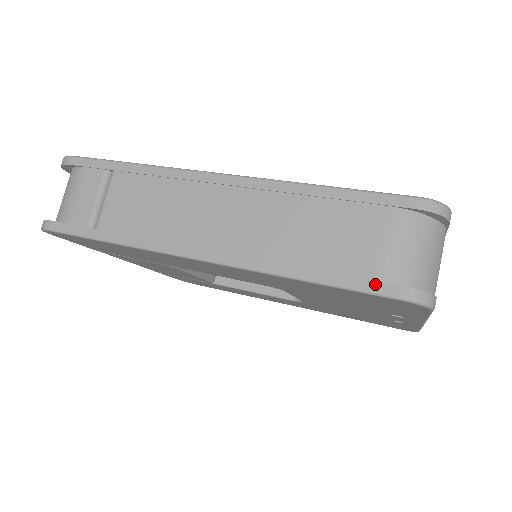
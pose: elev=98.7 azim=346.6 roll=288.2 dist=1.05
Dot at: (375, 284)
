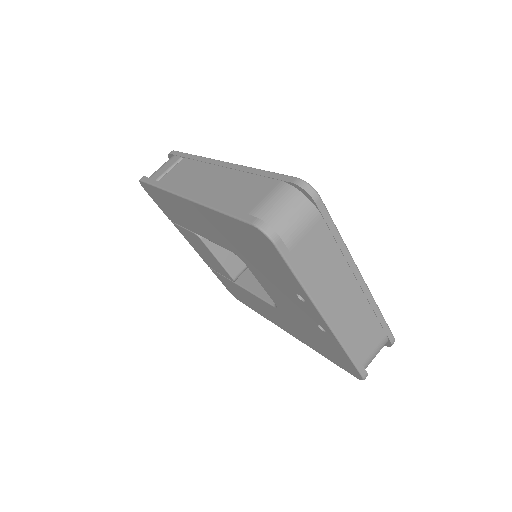
Dot at: (246, 215)
